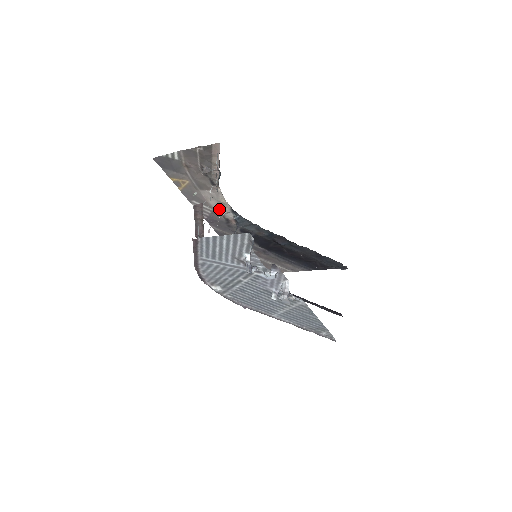
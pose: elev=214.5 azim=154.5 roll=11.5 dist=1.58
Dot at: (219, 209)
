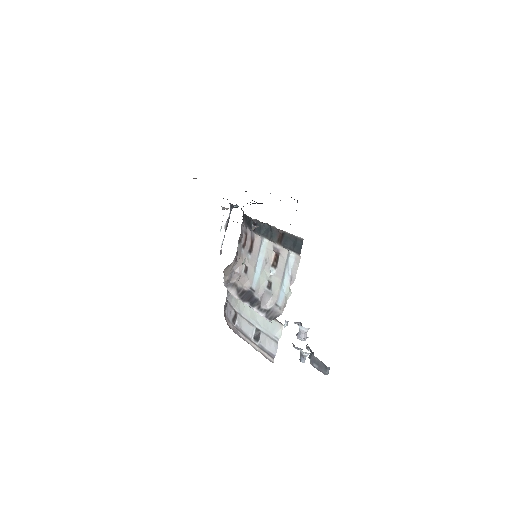
Dot at: (226, 208)
